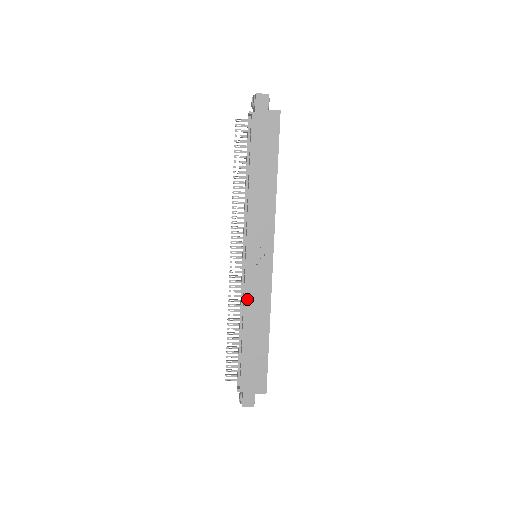
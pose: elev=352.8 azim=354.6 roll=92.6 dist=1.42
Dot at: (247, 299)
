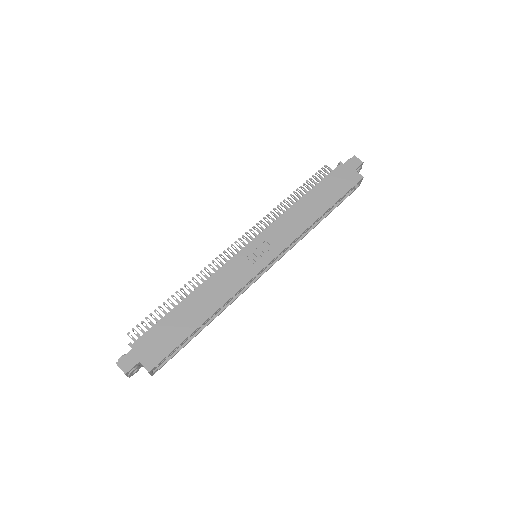
Dot at: (218, 275)
